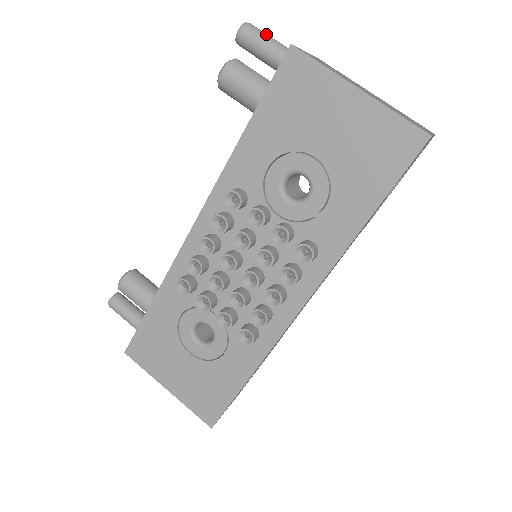
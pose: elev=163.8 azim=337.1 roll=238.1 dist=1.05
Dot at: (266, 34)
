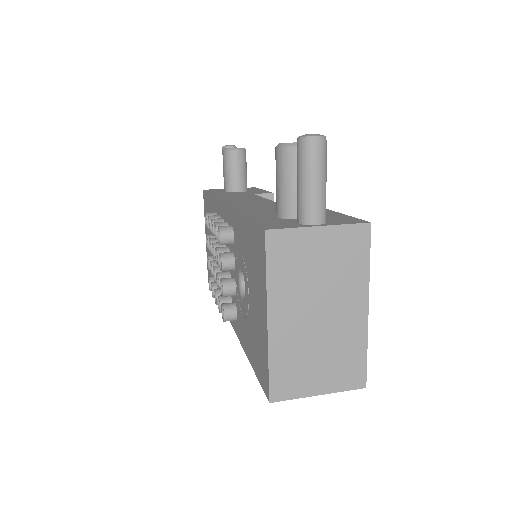
Dot at: (314, 169)
